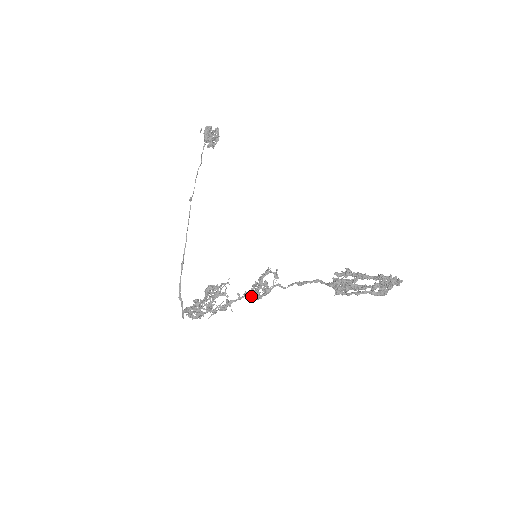
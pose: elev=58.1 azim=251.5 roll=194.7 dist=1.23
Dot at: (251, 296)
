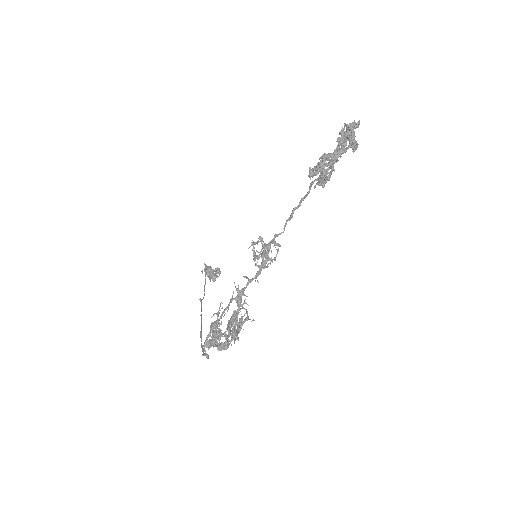
Dot at: (256, 265)
